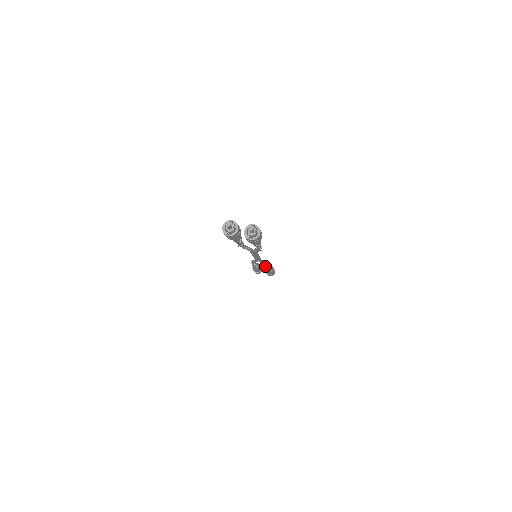
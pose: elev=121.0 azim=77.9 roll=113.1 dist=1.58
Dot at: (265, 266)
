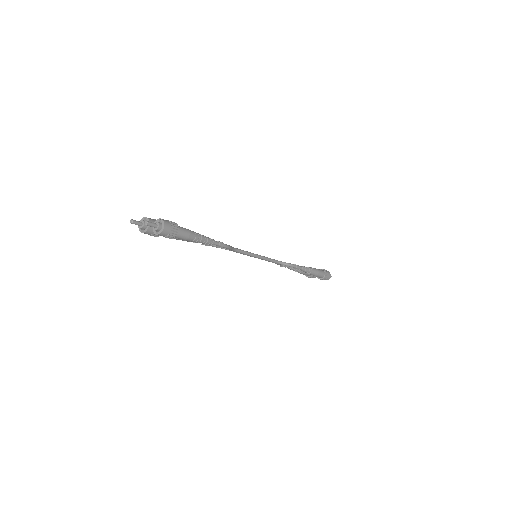
Dot at: (294, 268)
